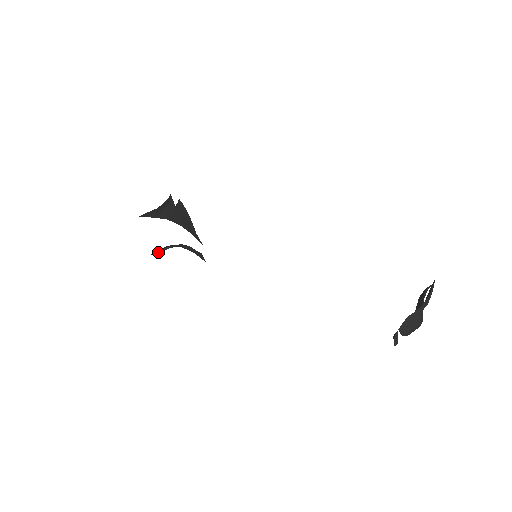
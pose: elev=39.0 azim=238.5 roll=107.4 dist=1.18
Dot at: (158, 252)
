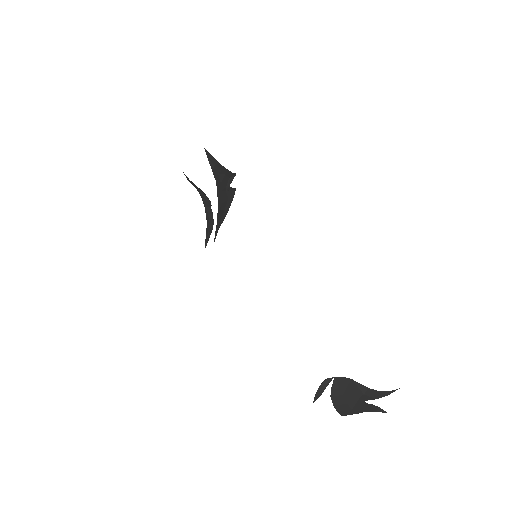
Dot at: occluded
